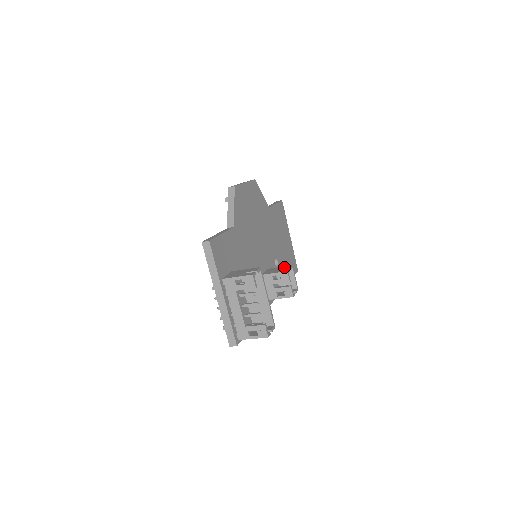
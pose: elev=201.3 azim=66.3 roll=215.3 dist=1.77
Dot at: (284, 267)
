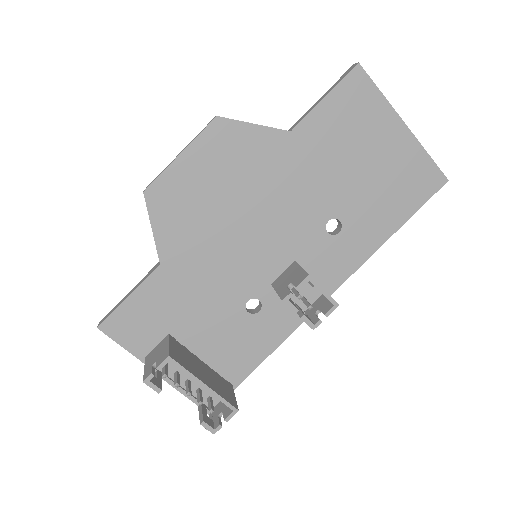
Dot at: (298, 275)
